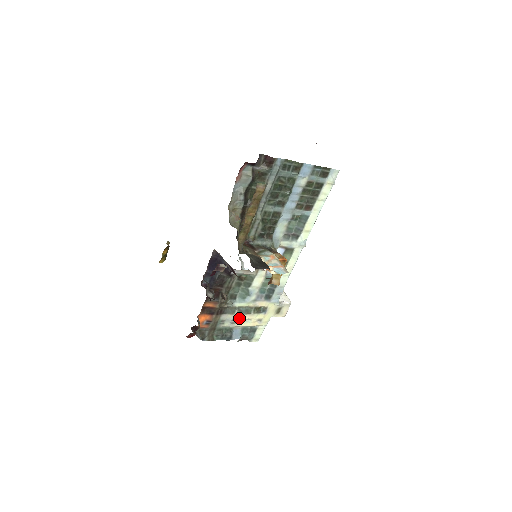
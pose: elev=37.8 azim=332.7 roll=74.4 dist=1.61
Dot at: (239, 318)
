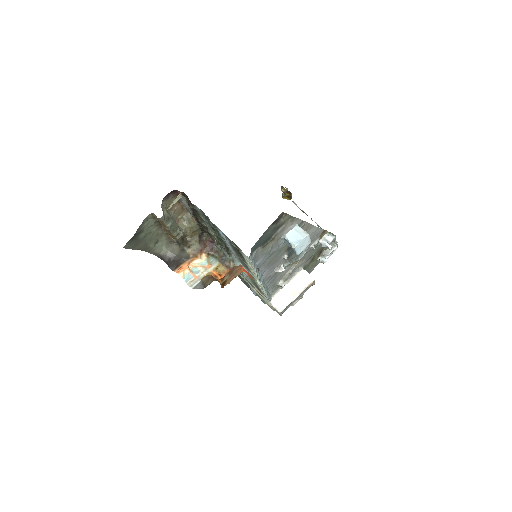
Dot at: occluded
